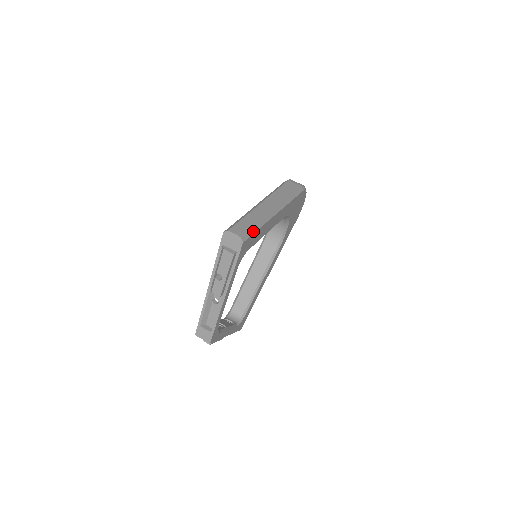
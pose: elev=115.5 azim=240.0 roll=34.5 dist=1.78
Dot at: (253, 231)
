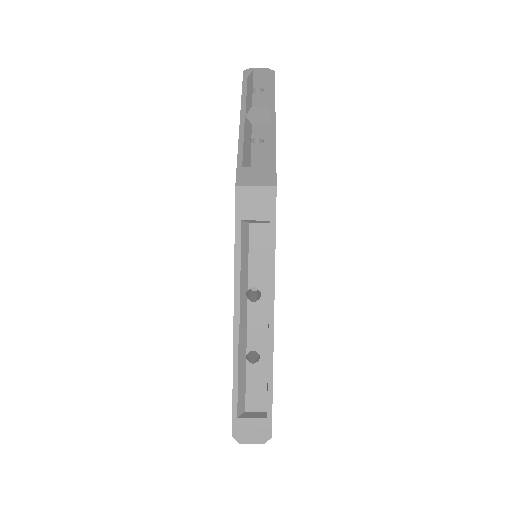
Dot at: occluded
